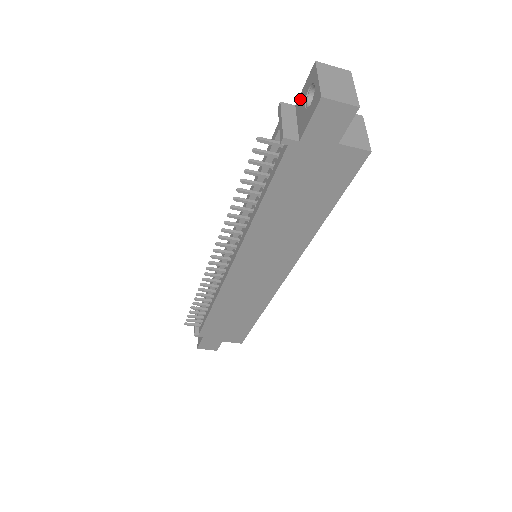
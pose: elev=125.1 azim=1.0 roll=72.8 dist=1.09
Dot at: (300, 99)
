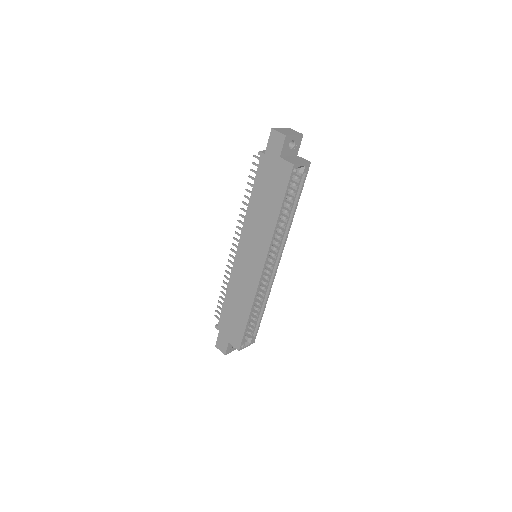
Dot at: occluded
